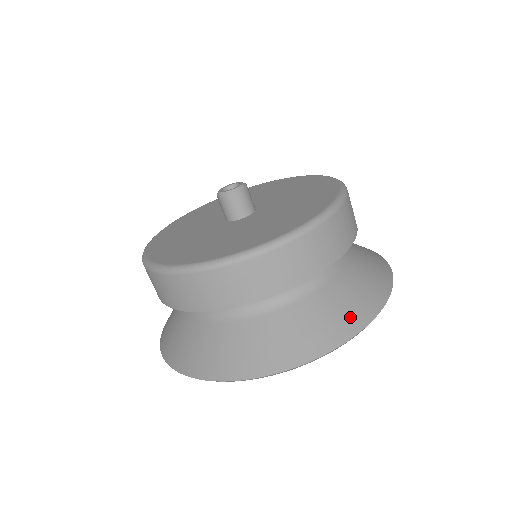
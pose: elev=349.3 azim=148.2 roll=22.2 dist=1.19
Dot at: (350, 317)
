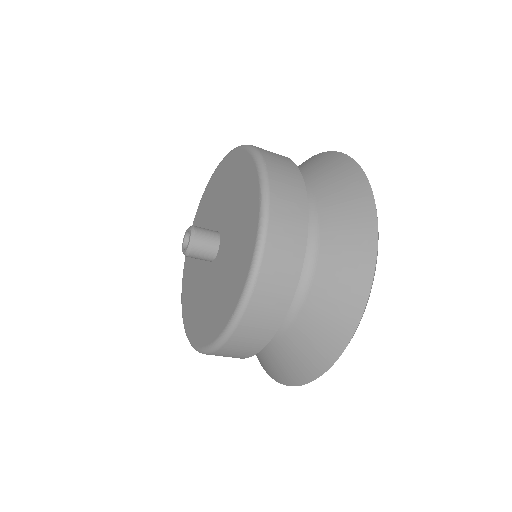
Dot at: (311, 362)
